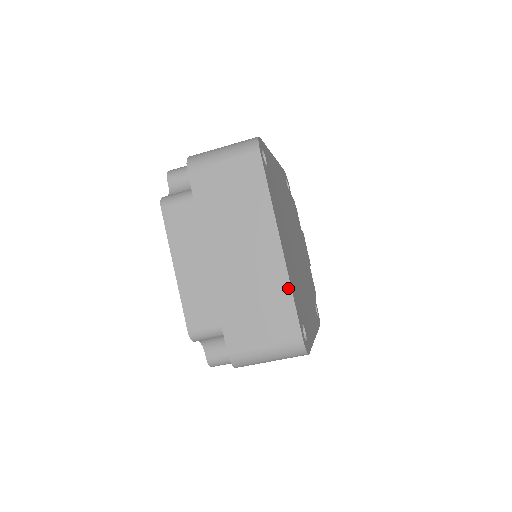
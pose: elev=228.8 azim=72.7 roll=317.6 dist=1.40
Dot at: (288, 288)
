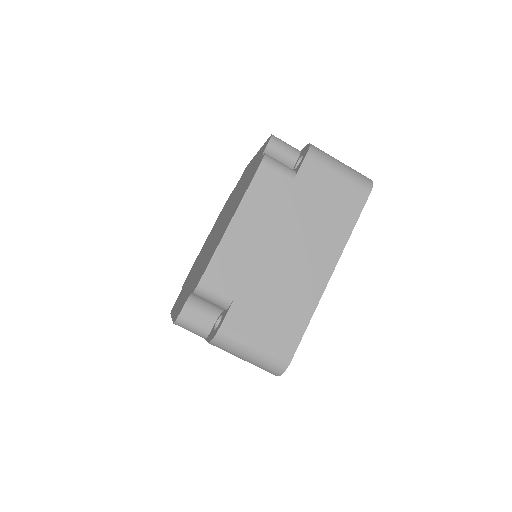
Dot at: (311, 313)
